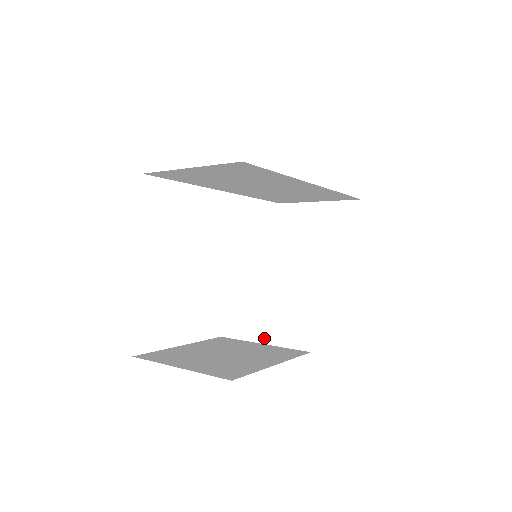
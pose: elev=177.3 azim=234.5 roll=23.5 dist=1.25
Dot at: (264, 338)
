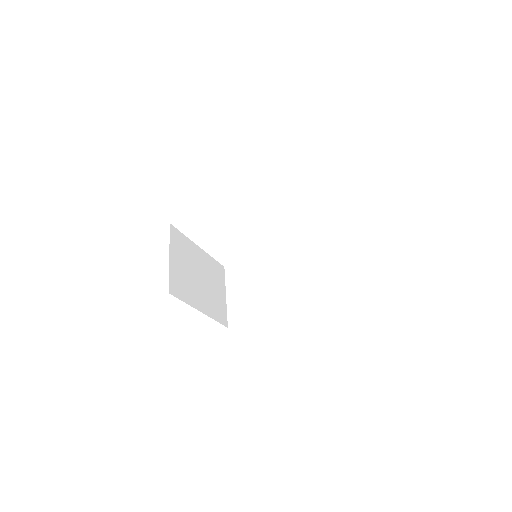
Dot at: occluded
